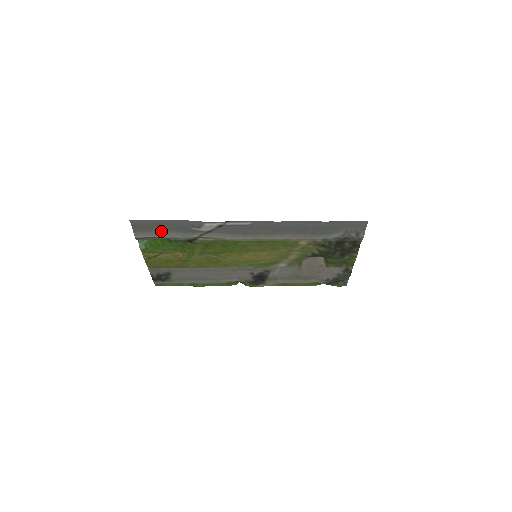
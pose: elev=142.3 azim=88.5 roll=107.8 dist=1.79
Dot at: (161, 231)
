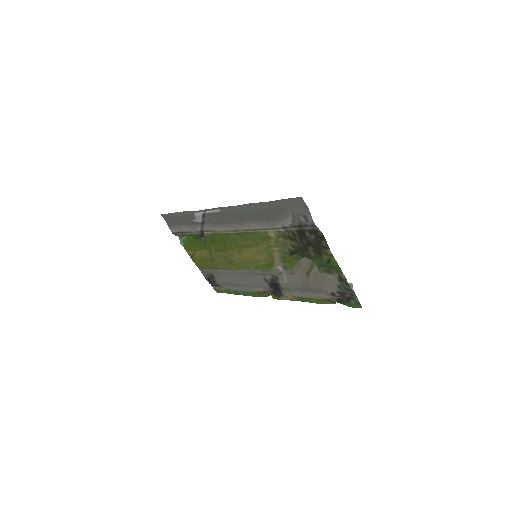
Dot at: (181, 225)
